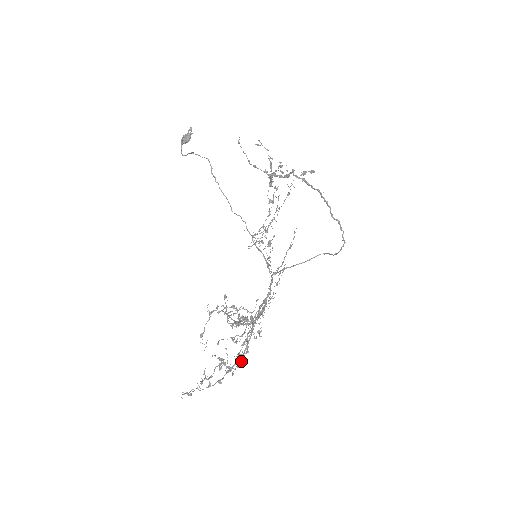
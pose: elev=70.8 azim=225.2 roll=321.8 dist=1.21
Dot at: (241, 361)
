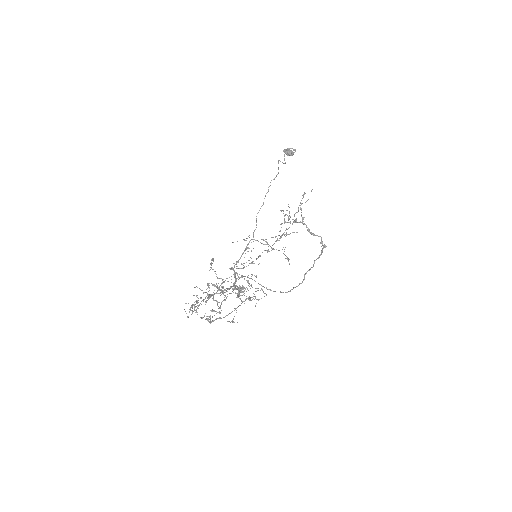
Dot at: (214, 315)
